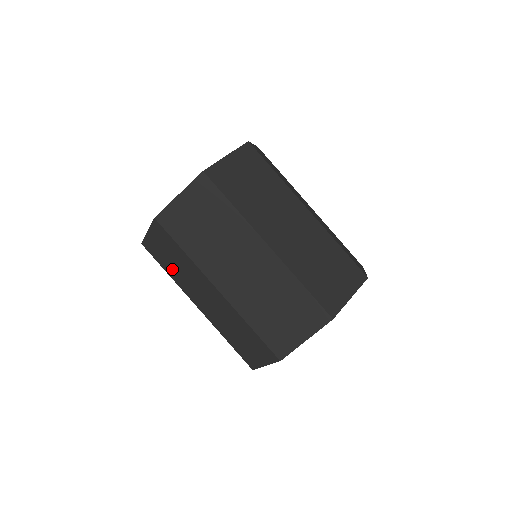
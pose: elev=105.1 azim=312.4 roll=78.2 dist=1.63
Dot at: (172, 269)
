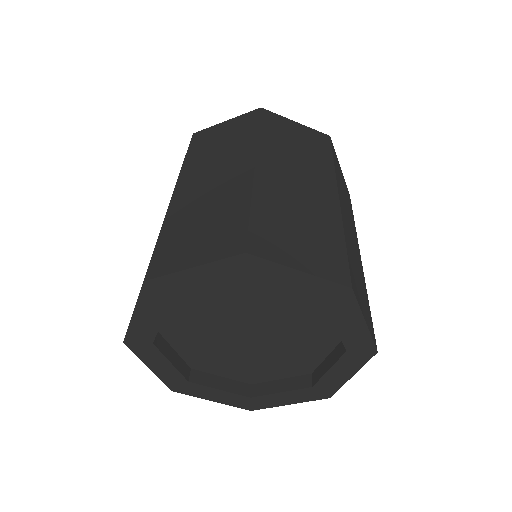
Dot at: occluded
